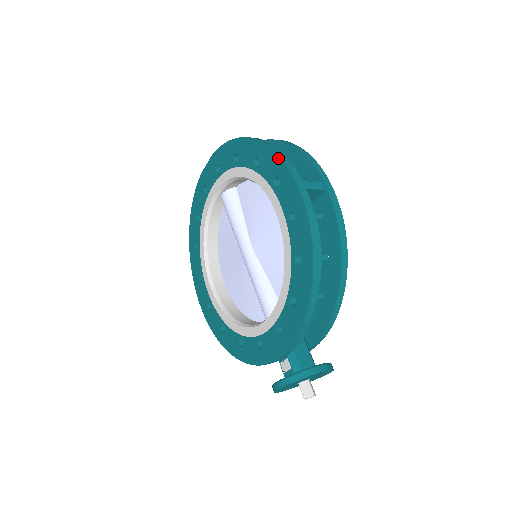
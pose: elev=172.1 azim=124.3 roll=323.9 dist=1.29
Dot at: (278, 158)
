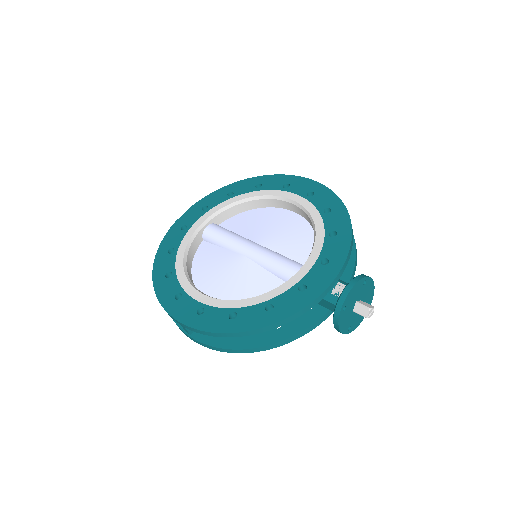
Dot at: (284, 175)
